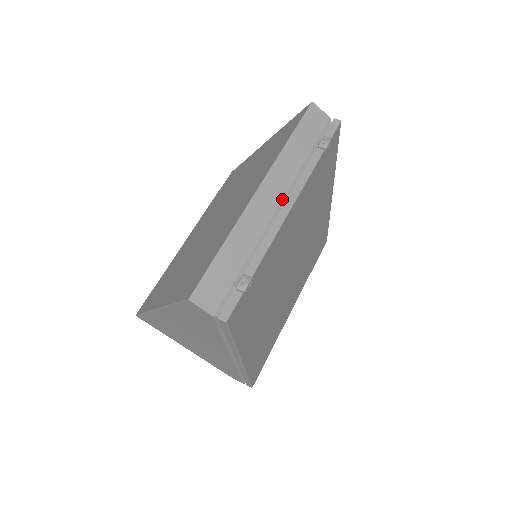
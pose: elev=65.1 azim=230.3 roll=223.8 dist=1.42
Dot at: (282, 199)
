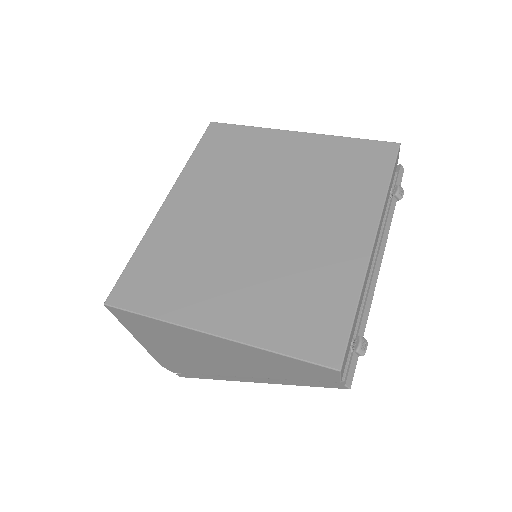
Dot at: occluded
